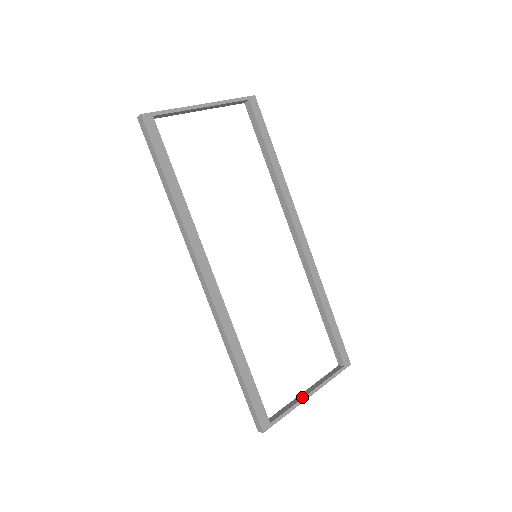
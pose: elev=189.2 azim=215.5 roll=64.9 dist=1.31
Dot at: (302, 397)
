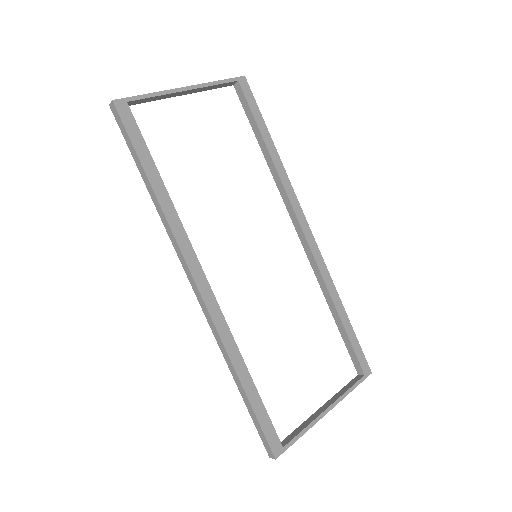
Dot at: (318, 414)
